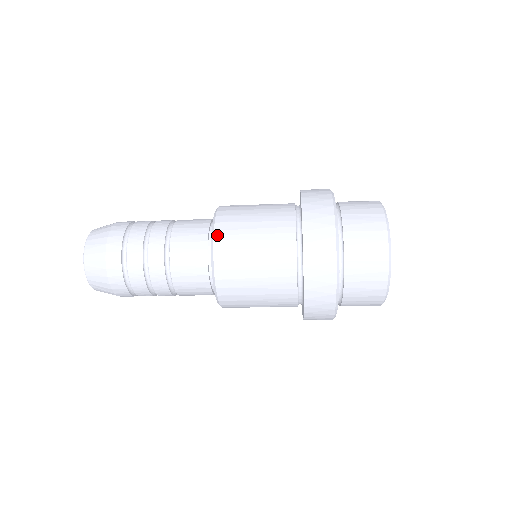
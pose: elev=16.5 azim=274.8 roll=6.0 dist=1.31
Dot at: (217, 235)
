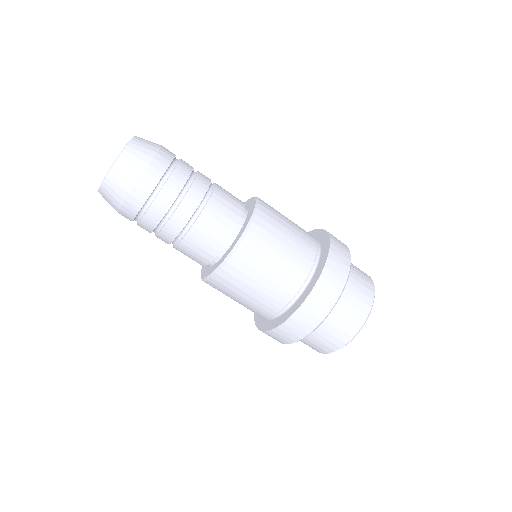
Dot at: occluded
